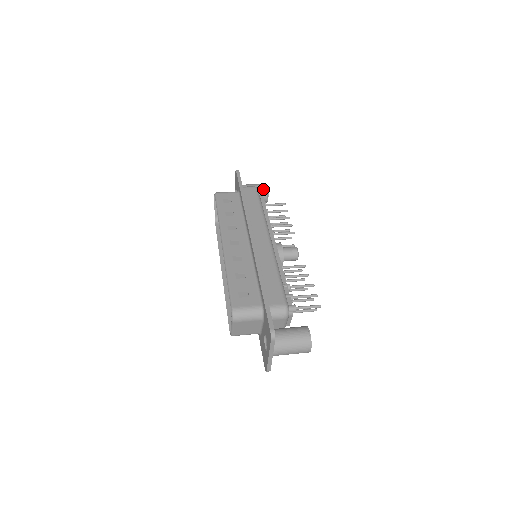
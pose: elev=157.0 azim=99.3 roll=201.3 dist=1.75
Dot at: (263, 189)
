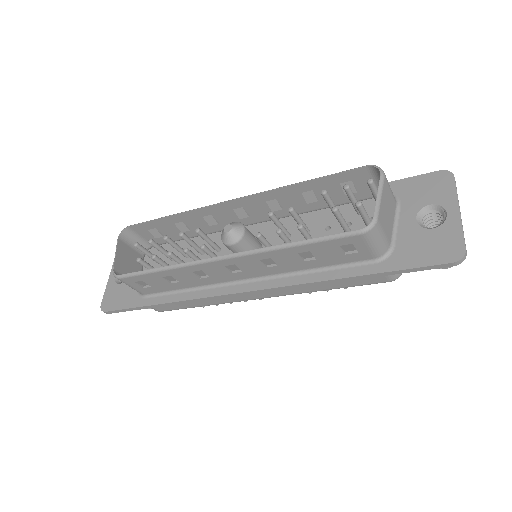
Dot at: occluded
